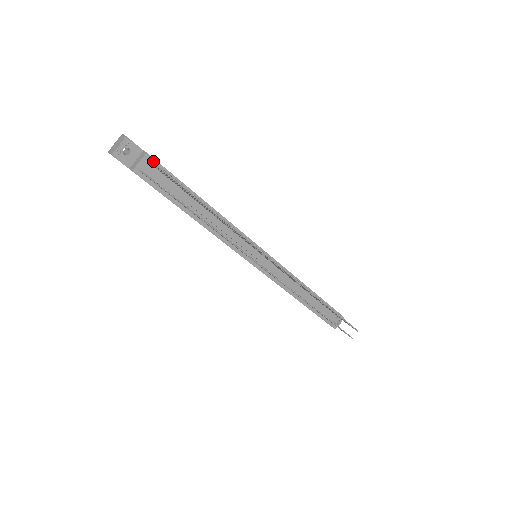
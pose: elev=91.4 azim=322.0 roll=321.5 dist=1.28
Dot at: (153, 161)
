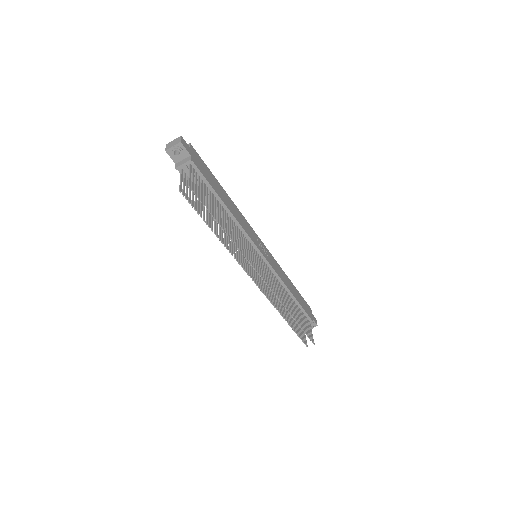
Dot at: (194, 166)
